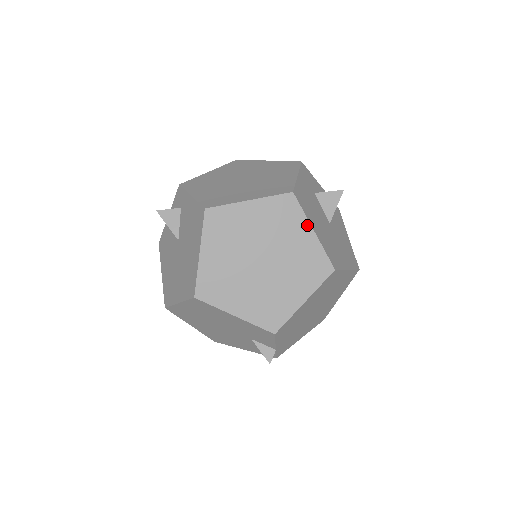
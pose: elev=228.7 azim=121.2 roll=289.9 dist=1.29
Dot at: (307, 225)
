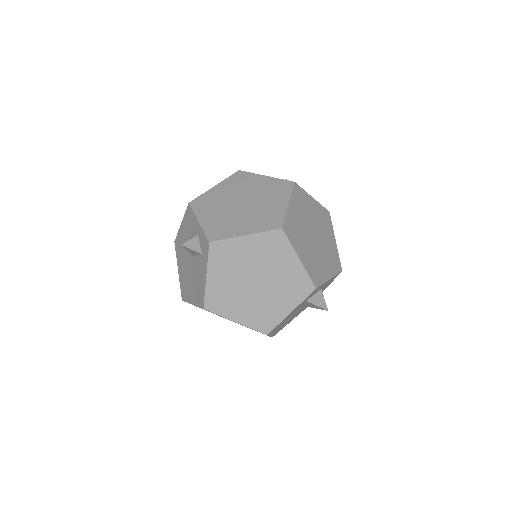
Dot at: (267, 335)
